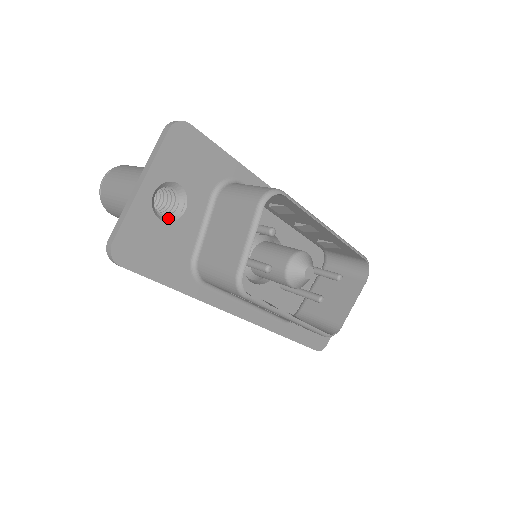
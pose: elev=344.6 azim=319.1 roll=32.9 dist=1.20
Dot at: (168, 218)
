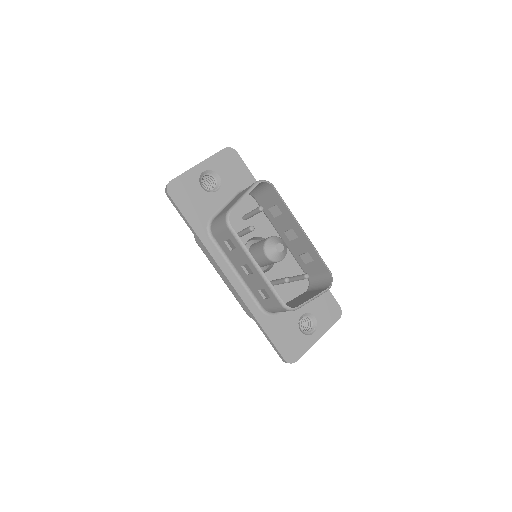
Dot at: (206, 190)
